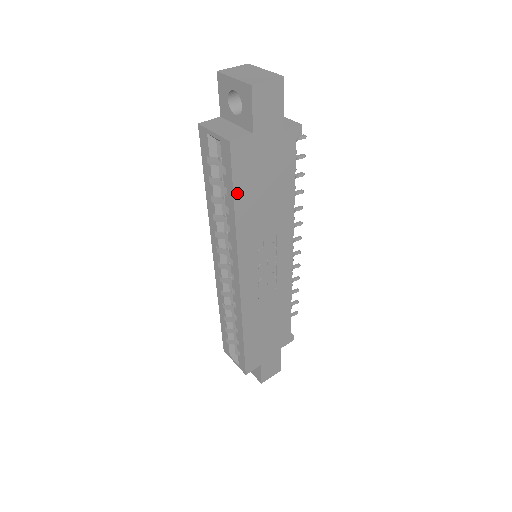
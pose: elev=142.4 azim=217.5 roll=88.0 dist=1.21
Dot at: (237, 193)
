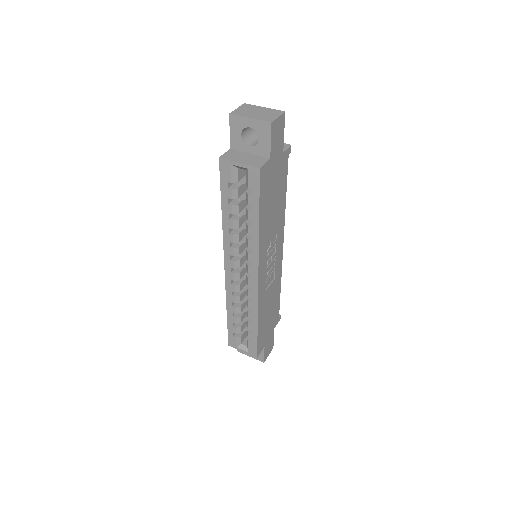
Dot at: (261, 207)
